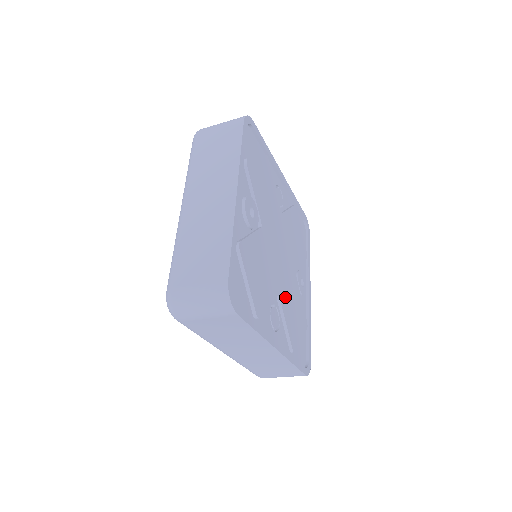
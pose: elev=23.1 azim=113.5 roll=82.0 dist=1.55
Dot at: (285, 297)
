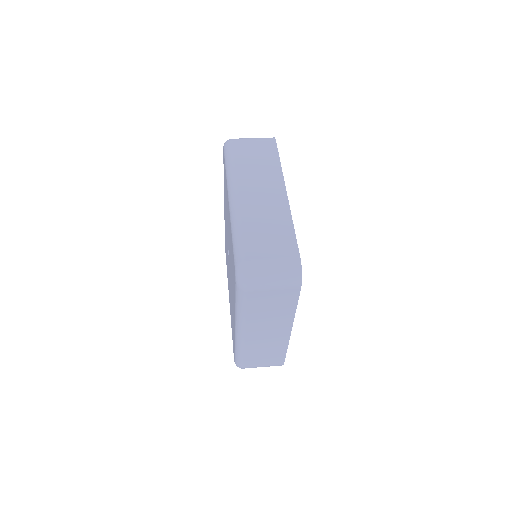
Dot at: occluded
